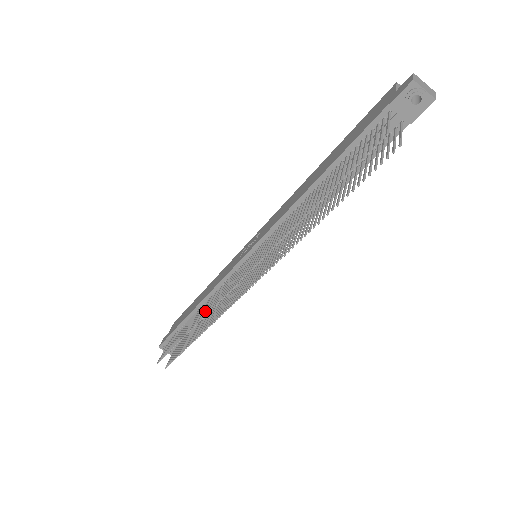
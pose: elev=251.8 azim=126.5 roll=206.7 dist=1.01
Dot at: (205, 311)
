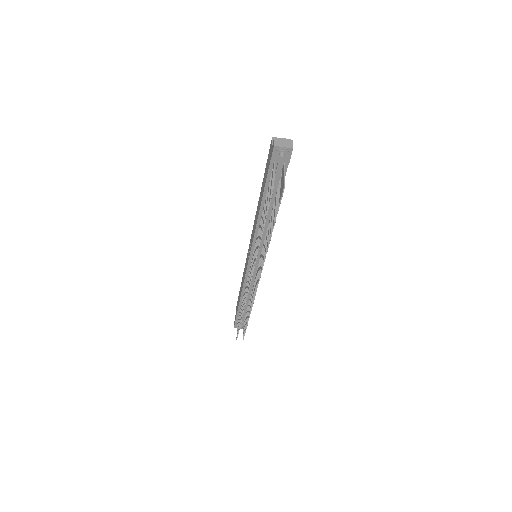
Dot at: (244, 301)
